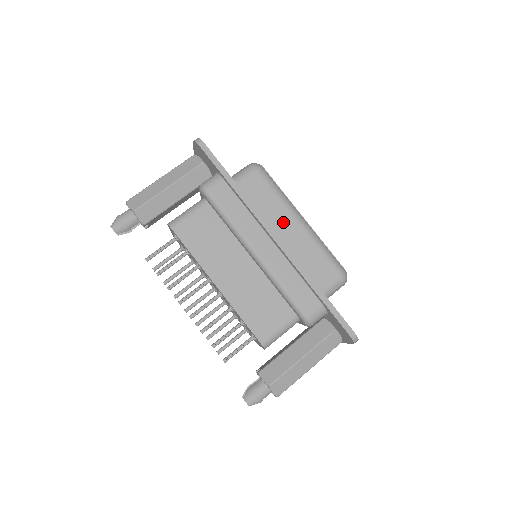
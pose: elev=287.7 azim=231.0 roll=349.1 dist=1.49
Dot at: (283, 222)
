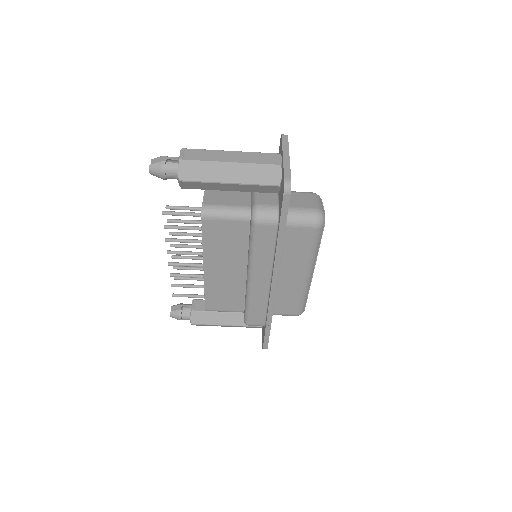
Dot at: (294, 270)
